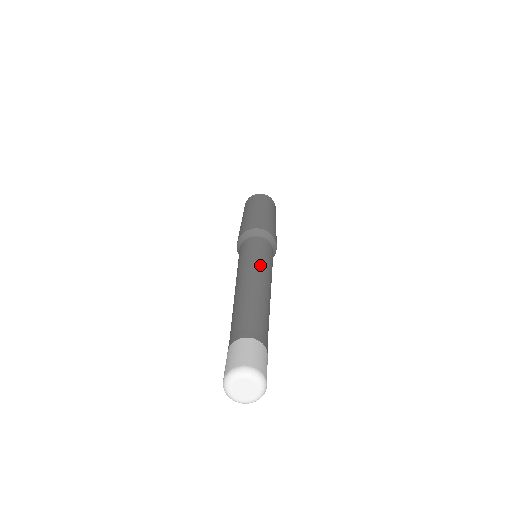
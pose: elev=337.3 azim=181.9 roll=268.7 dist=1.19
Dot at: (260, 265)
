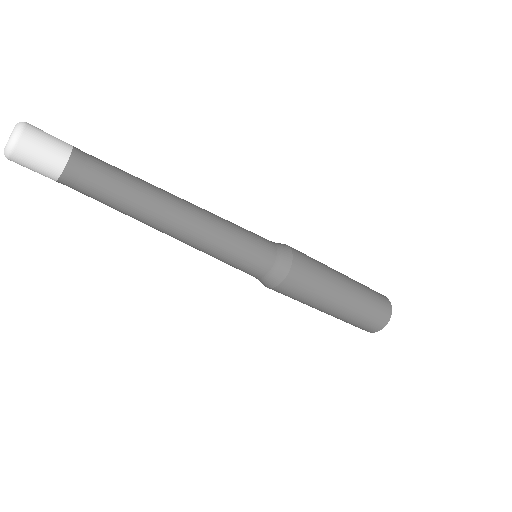
Dot at: (210, 212)
